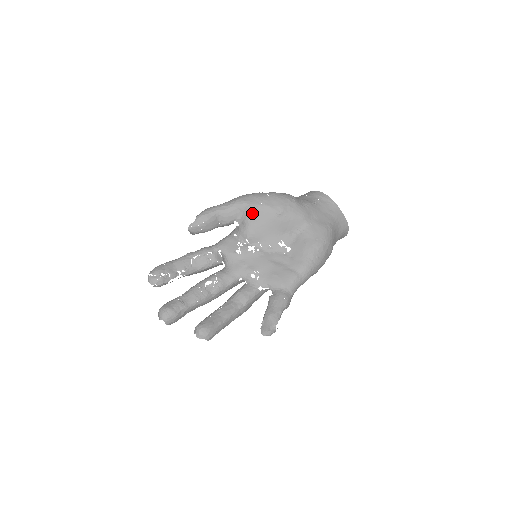
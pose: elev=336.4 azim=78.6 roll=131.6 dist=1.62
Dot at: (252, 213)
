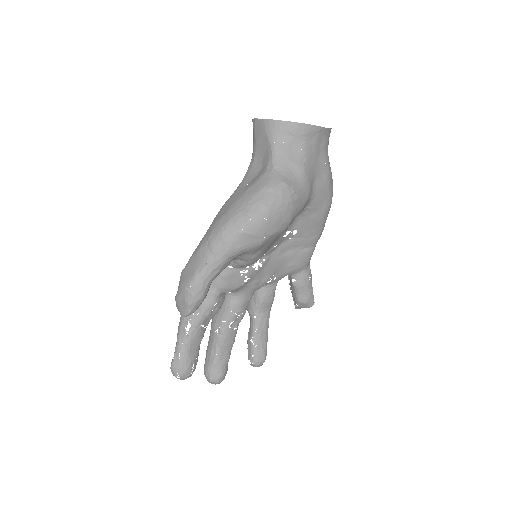
Dot at: (254, 251)
